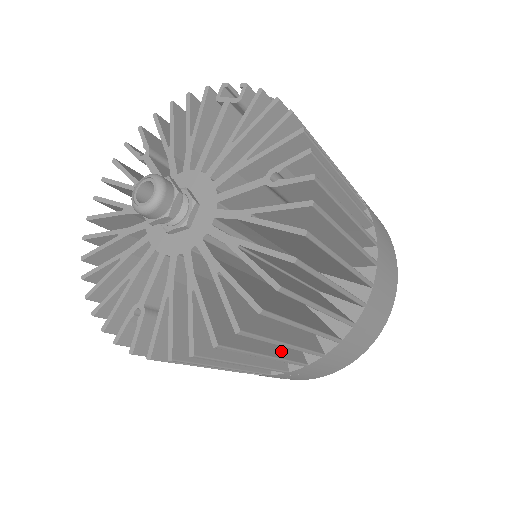
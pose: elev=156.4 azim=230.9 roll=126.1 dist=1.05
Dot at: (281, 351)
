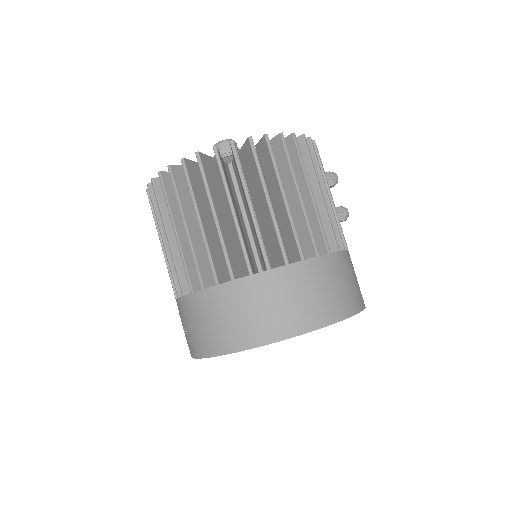
Dot at: (187, 251)
